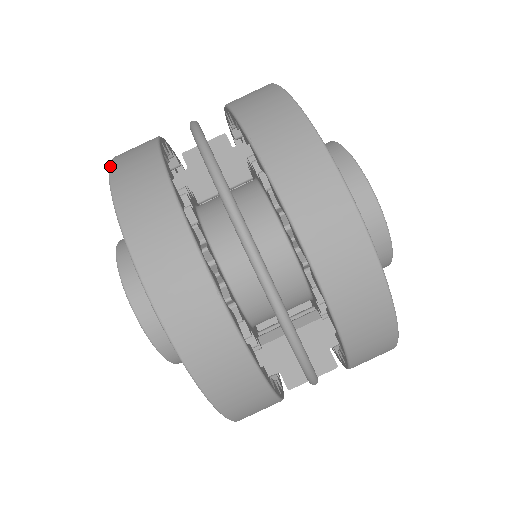
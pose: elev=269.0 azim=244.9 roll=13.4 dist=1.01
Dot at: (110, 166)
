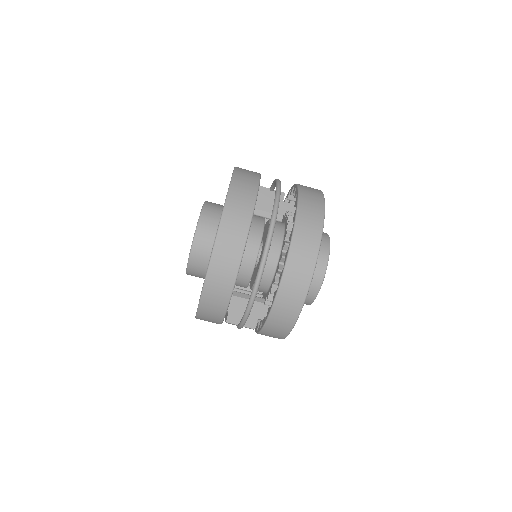
Dot at: (235, 171)
